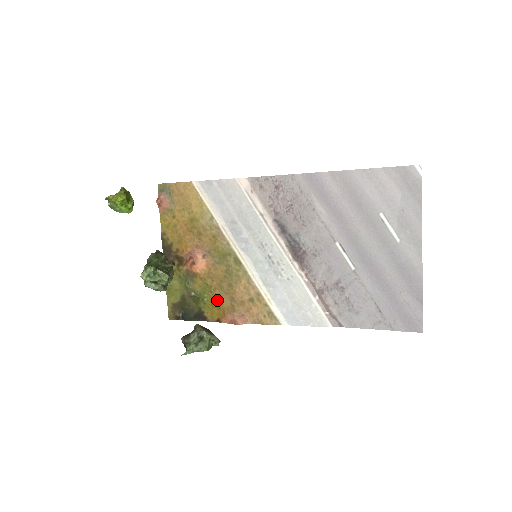
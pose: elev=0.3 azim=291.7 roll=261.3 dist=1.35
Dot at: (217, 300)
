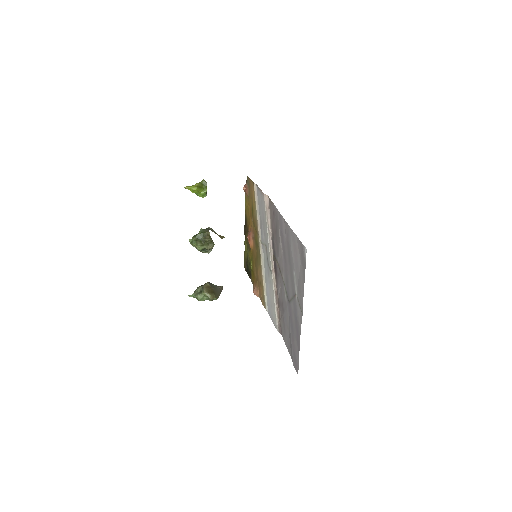
Dot at: (253, 271)
